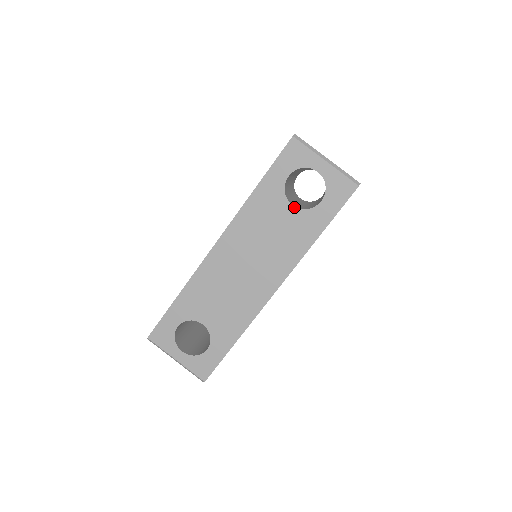
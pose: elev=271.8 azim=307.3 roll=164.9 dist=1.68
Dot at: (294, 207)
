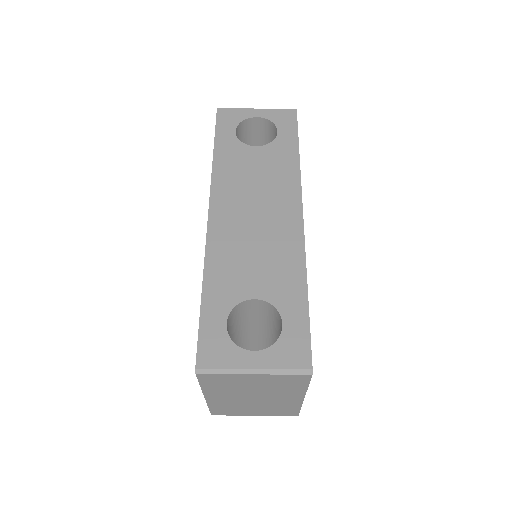
Dot at: (259, 147)
